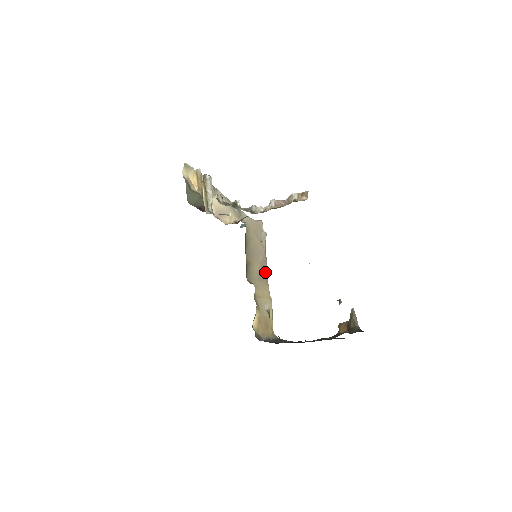
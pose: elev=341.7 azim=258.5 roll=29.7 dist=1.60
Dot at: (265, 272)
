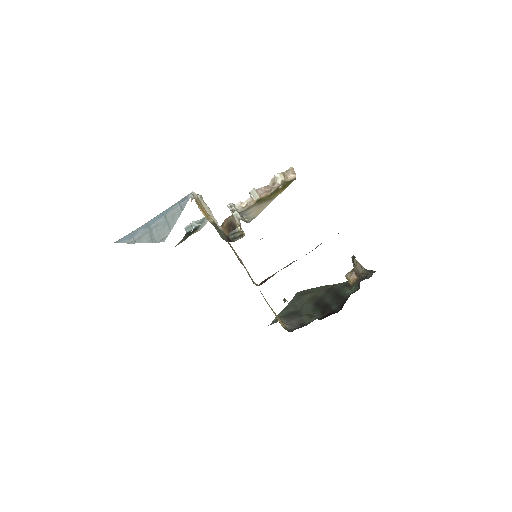
Dot at: occluded
